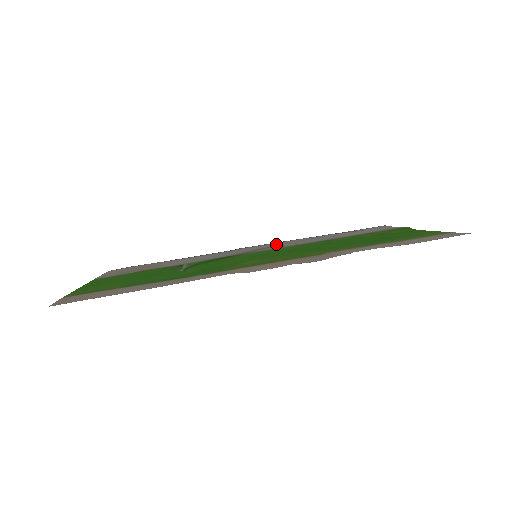
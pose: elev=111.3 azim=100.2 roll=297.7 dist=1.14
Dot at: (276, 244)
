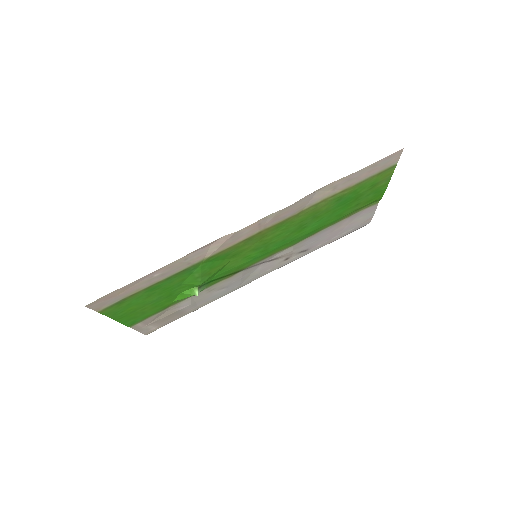
Dot at: (279, 261)
